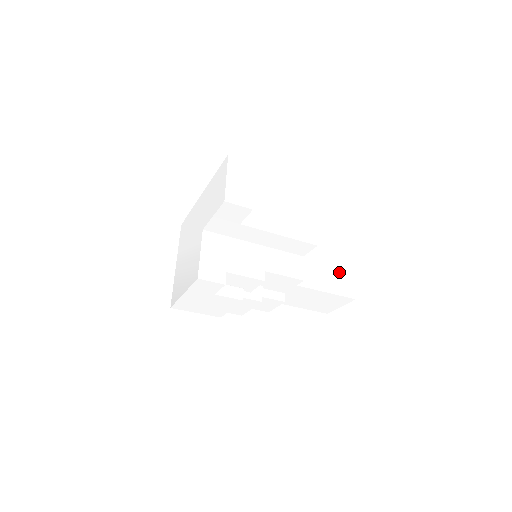
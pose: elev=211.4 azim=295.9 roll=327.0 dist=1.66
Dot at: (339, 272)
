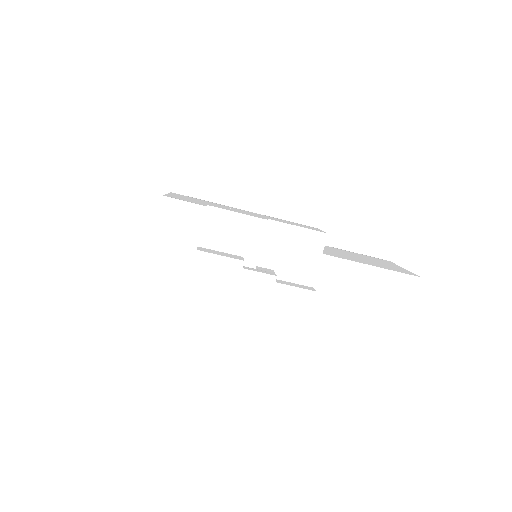
Dot at: (381, 263)
